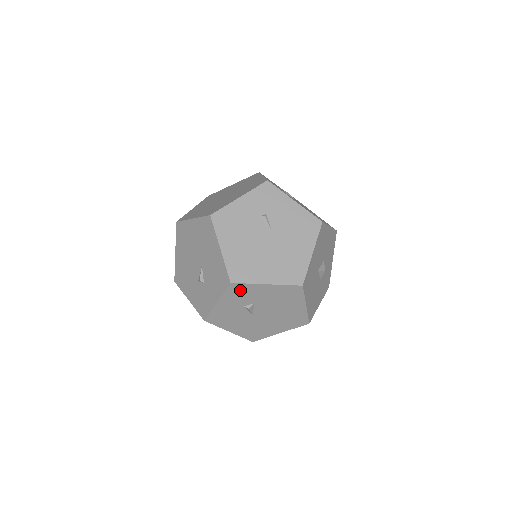
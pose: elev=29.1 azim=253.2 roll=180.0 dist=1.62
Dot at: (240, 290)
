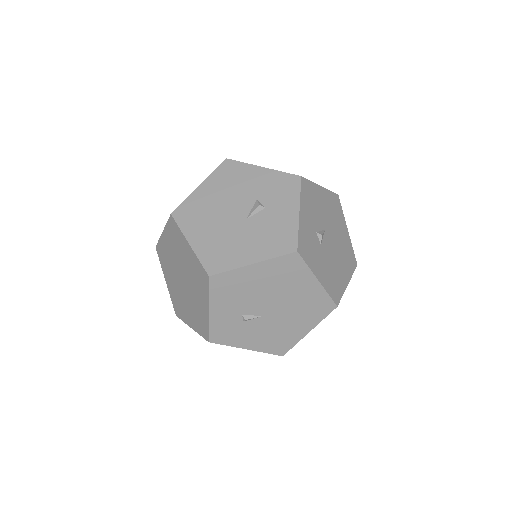
Dot at: occluded
